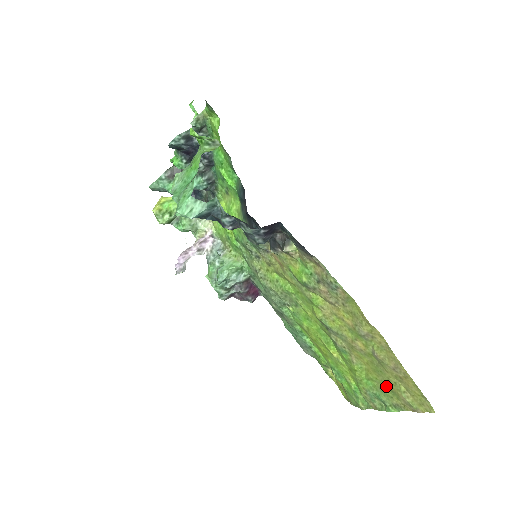
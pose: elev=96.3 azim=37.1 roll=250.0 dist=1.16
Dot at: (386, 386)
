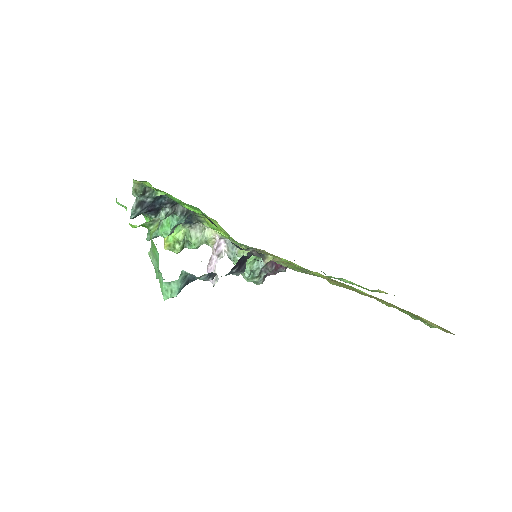
Dot at: occluded
